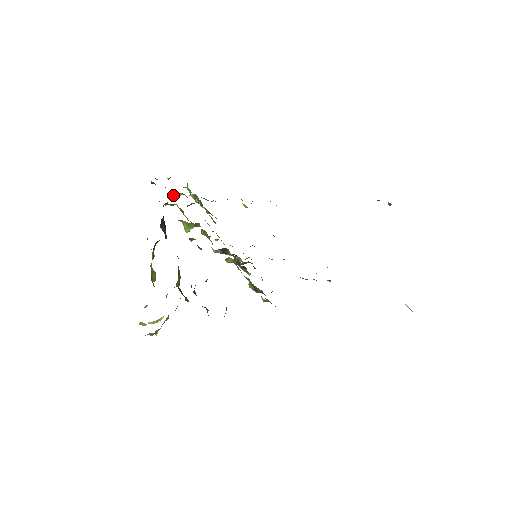
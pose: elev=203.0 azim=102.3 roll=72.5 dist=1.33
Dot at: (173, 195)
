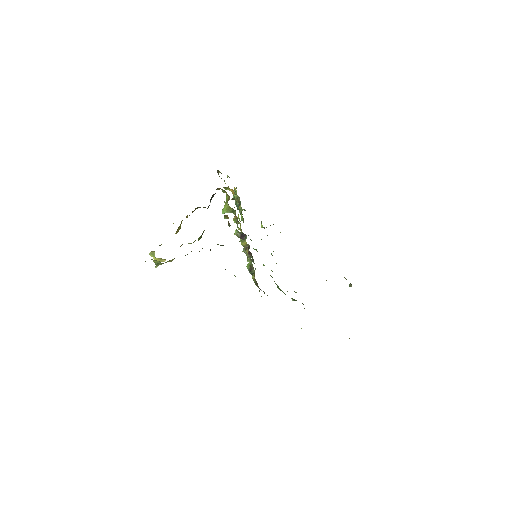
Dot at: occluded
